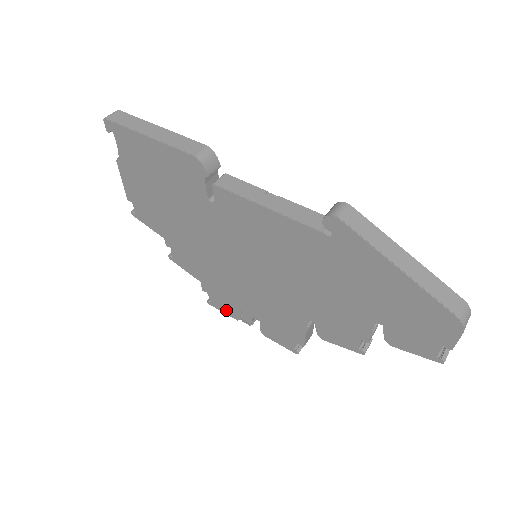
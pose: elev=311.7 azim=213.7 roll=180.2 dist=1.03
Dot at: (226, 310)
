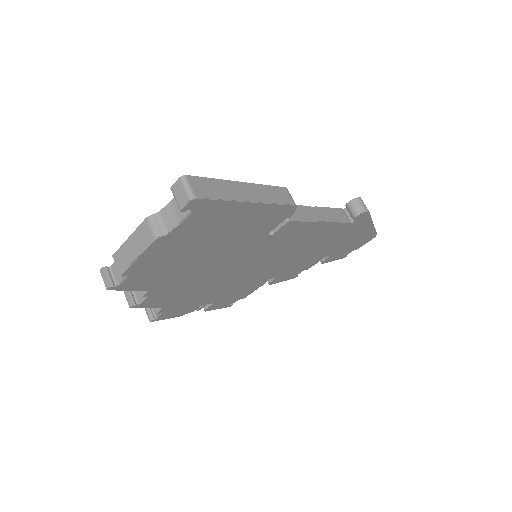
Dot at: (175, 315)
